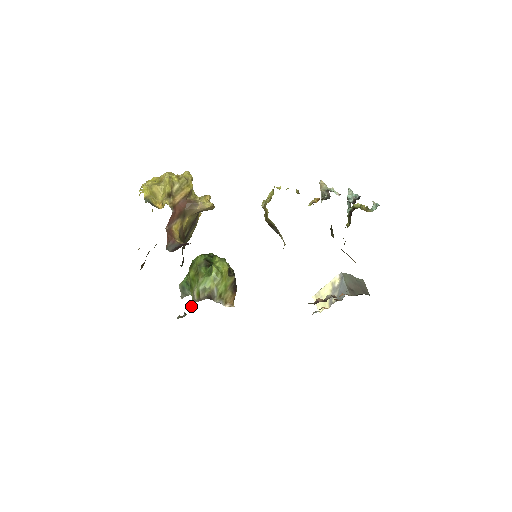
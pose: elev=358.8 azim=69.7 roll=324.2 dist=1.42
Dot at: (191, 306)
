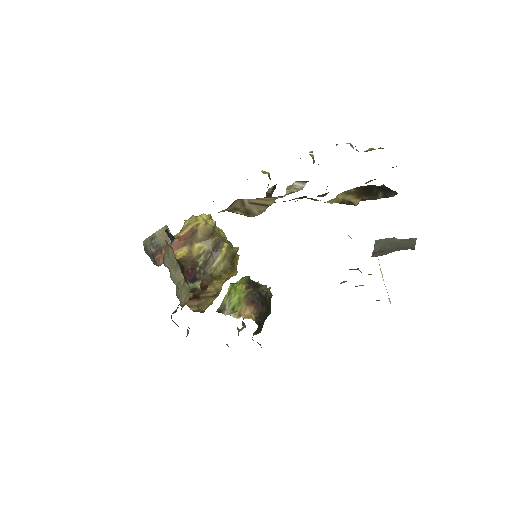
Dot at: occluded
